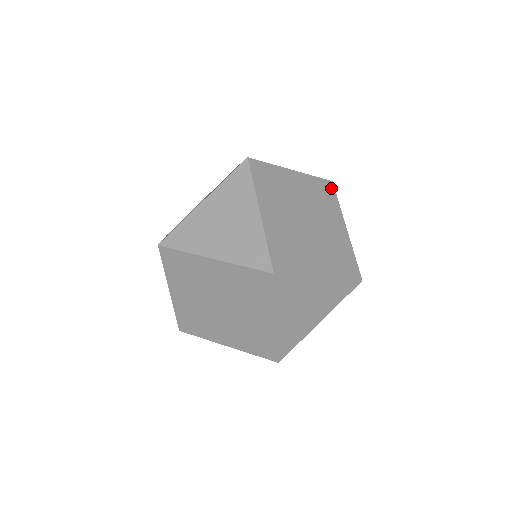
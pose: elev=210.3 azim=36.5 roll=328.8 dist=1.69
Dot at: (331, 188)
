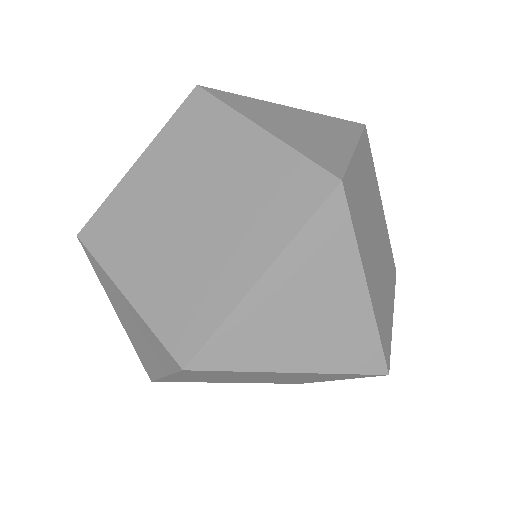
Dot at: (368, 141)
